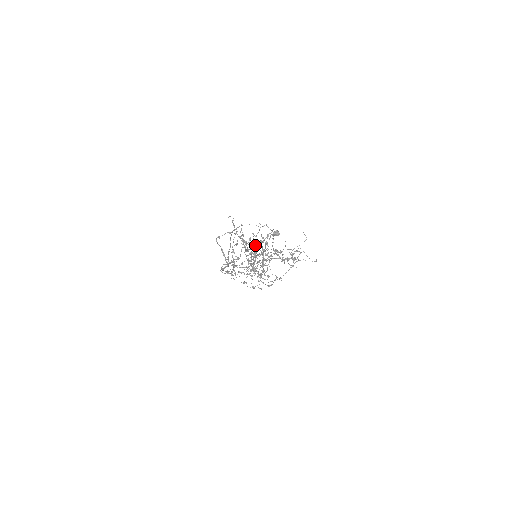
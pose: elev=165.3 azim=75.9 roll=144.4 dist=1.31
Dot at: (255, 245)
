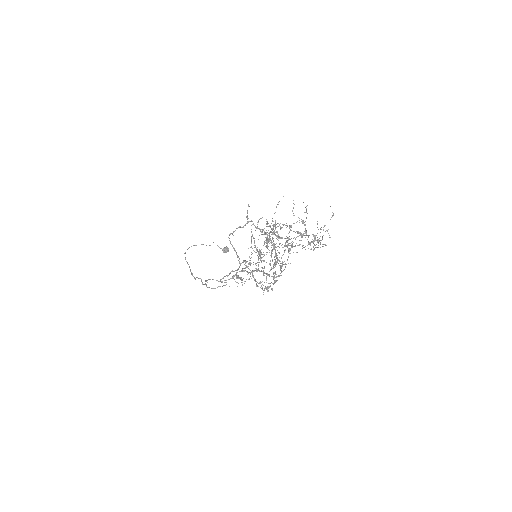
Dot at: (291, 226)
